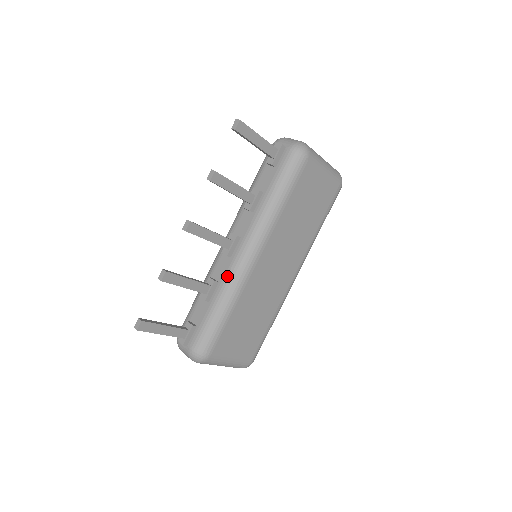
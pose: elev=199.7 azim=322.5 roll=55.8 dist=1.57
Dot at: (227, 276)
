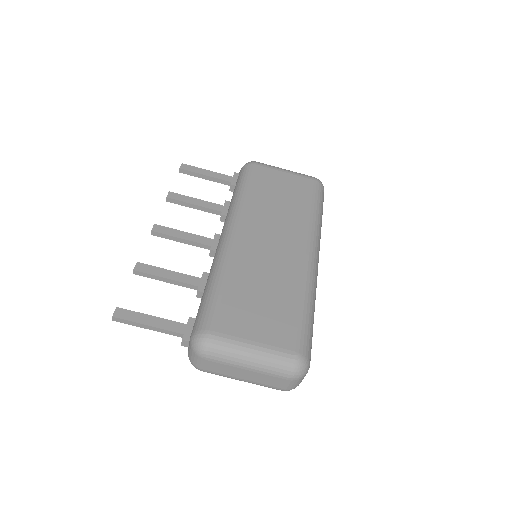
Dot at: (213, 261)
